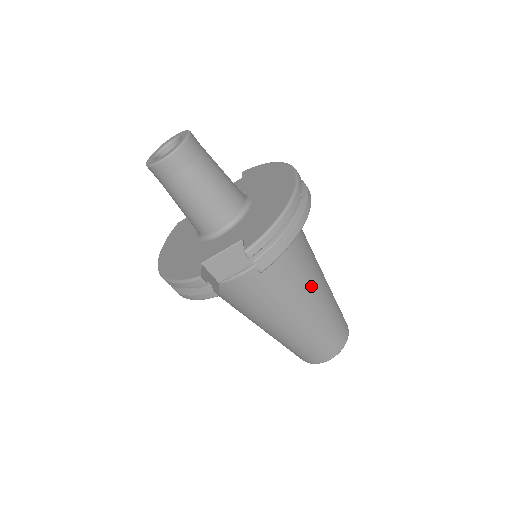
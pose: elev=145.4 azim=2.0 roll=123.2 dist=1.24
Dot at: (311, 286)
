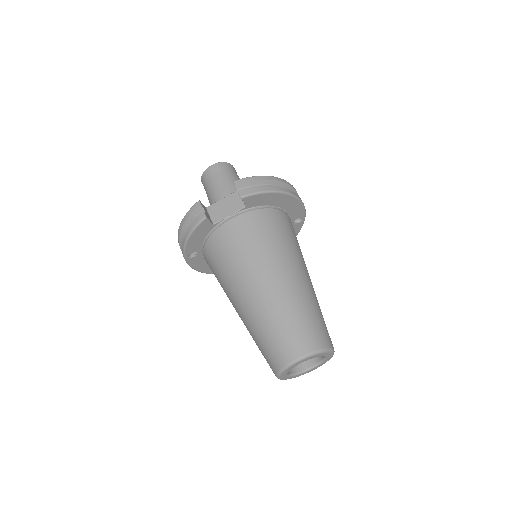
Dot at: (290, 260)
